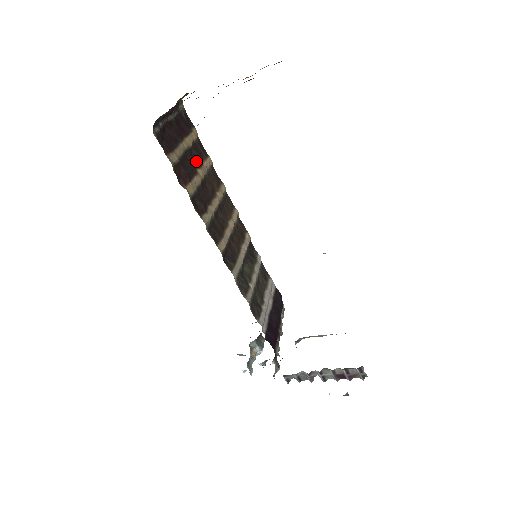
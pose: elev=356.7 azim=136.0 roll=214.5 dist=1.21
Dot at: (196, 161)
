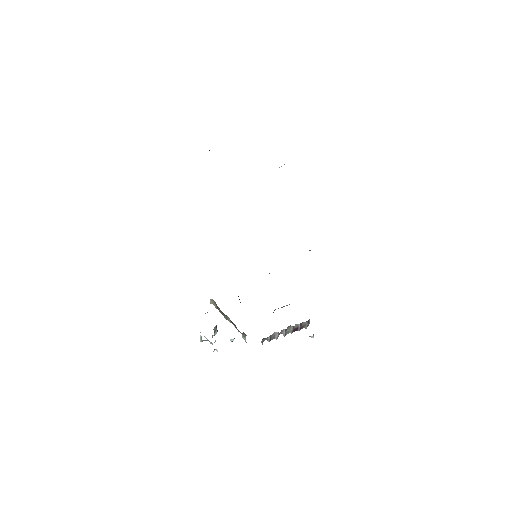
Dot at: occluded
